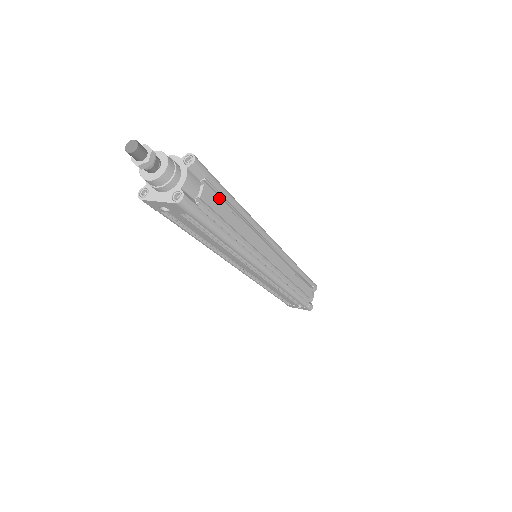
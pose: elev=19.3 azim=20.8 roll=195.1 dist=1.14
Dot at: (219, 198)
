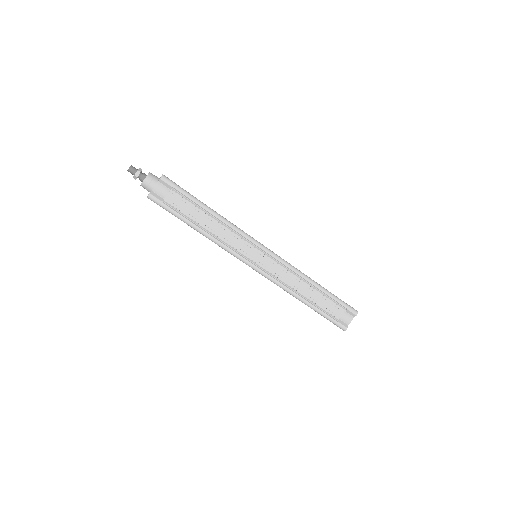
Dot at: (189, 202)
